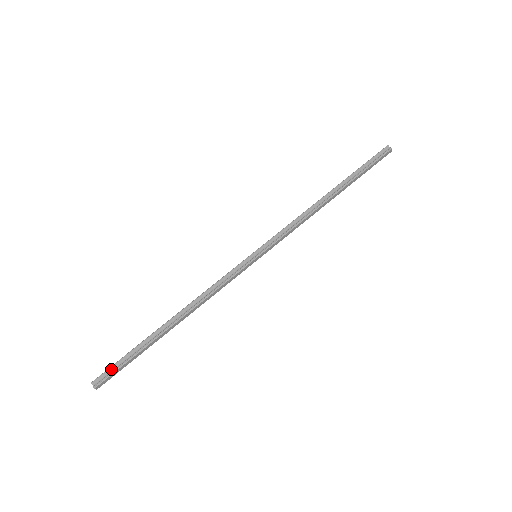
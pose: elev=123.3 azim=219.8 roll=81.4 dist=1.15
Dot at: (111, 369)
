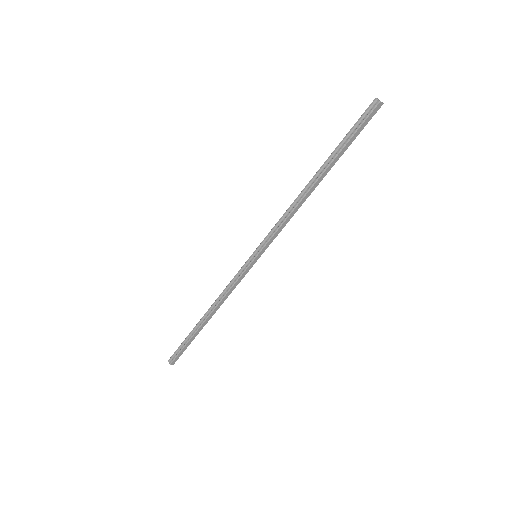
Dot at: (176, 352)
